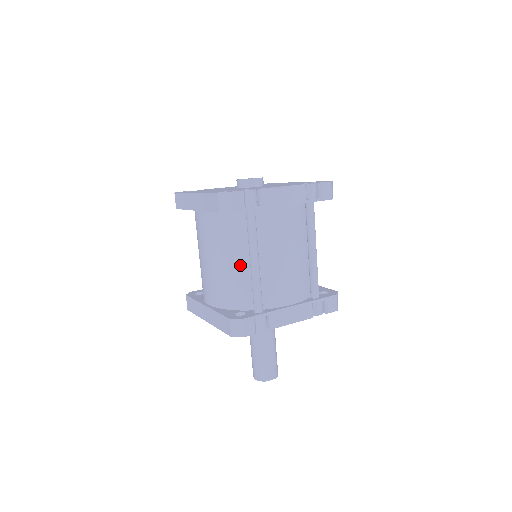
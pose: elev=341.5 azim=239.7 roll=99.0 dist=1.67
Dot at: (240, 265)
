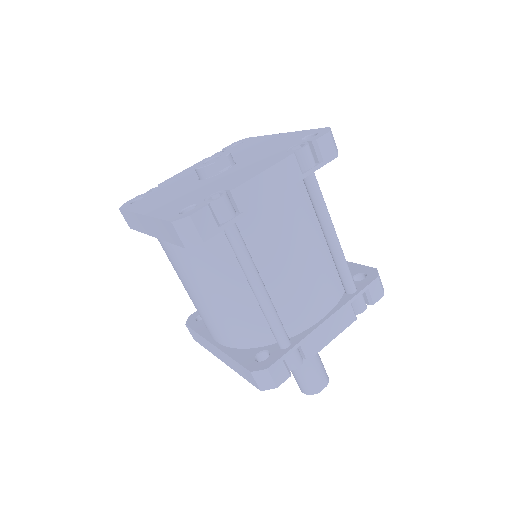
Dot at: (240, 295)
